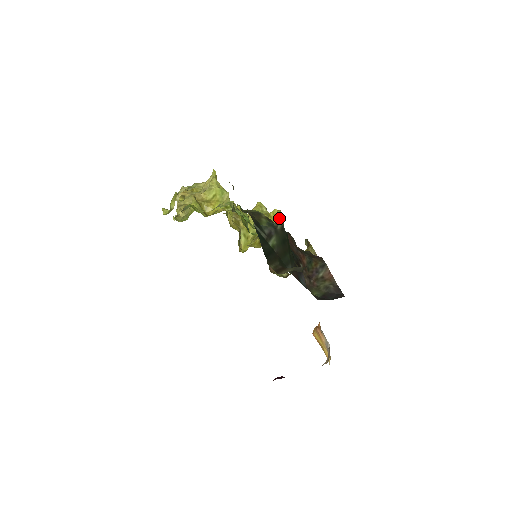
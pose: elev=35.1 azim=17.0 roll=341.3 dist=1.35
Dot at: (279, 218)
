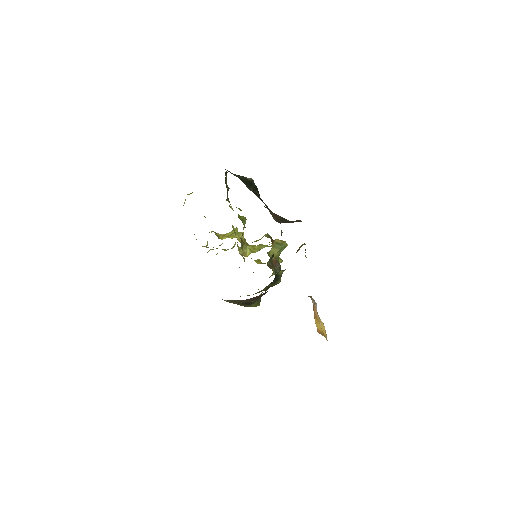
Dot at: occluded
